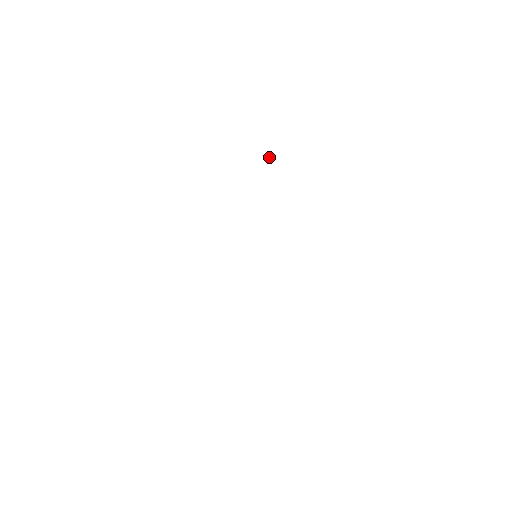
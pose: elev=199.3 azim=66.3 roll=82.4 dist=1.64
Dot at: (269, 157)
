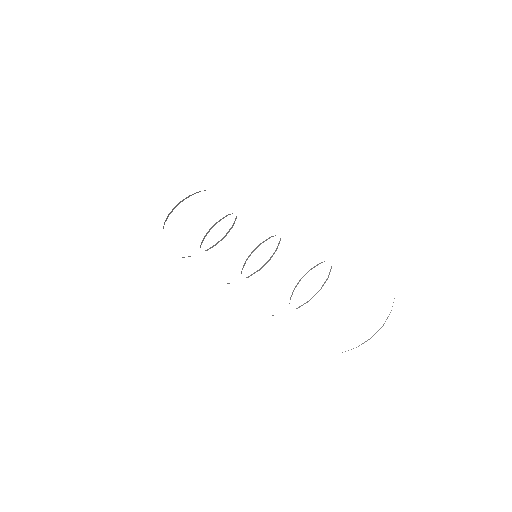
Dot at: occluded
